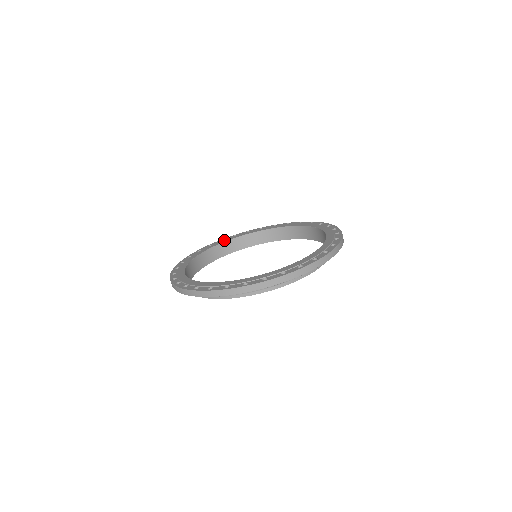
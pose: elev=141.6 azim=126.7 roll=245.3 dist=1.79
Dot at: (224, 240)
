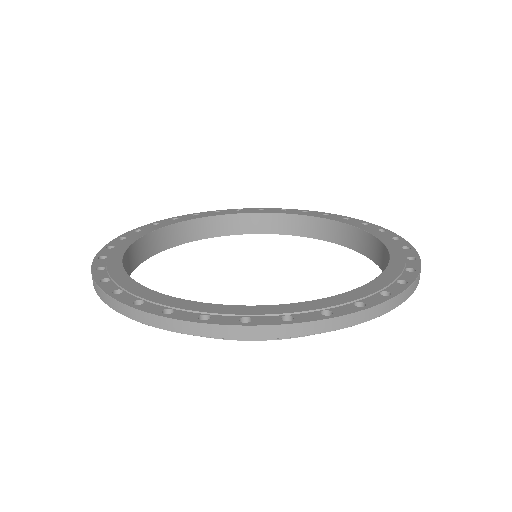
Dot at: (262, 210)
